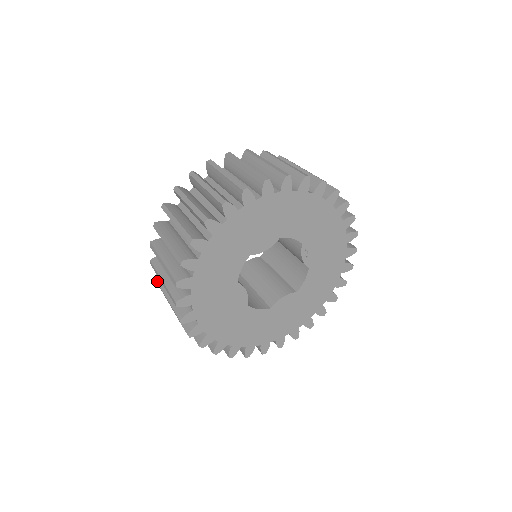
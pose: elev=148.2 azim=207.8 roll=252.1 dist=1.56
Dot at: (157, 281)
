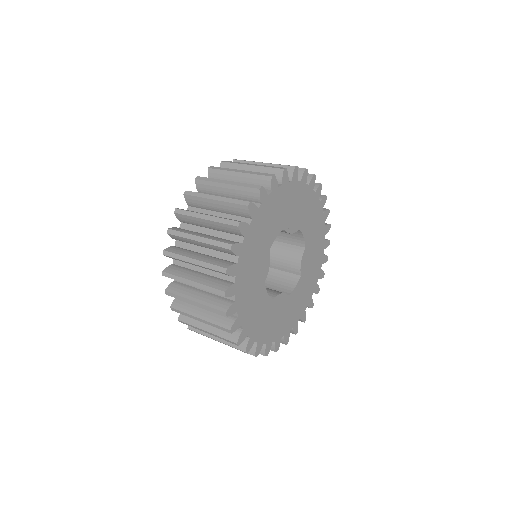
Dot at: occluded
